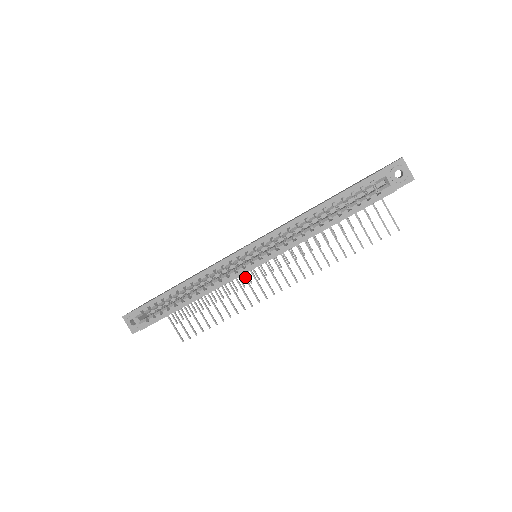
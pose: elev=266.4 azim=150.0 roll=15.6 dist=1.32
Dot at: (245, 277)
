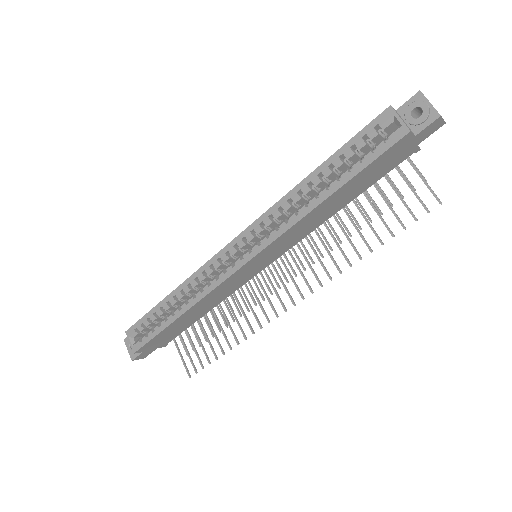
Dot at: (253, 290)
